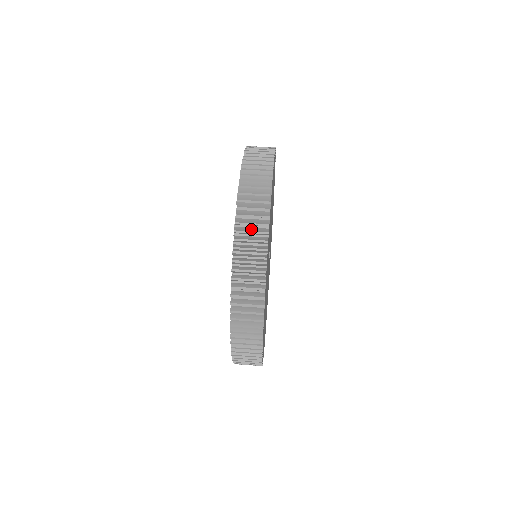
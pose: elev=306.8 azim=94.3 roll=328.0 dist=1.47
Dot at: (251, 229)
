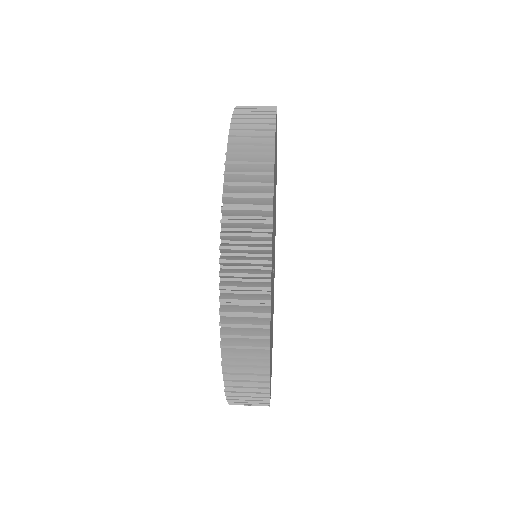
Dot at: (248, 167)
